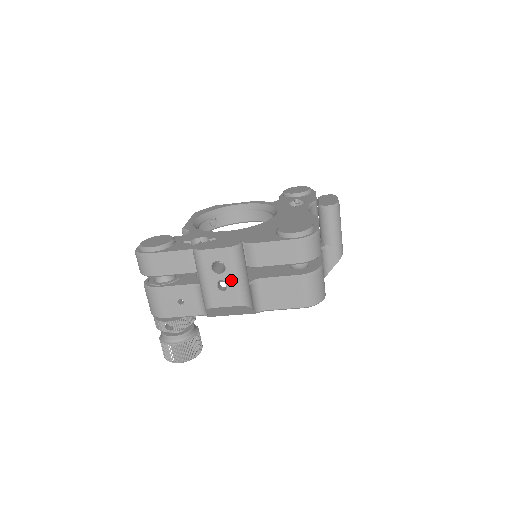
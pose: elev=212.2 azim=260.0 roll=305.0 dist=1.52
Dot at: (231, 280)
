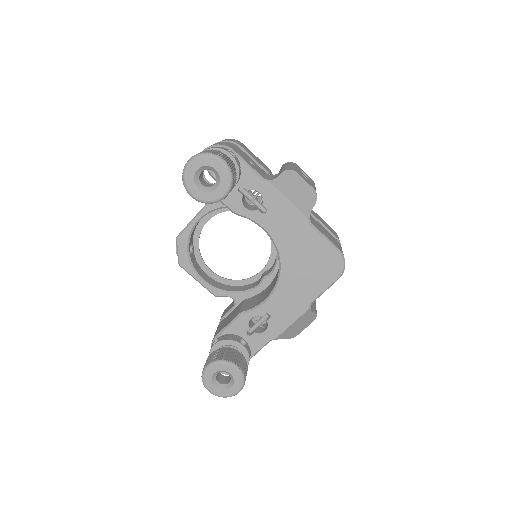
Dot at: (311, 182)
